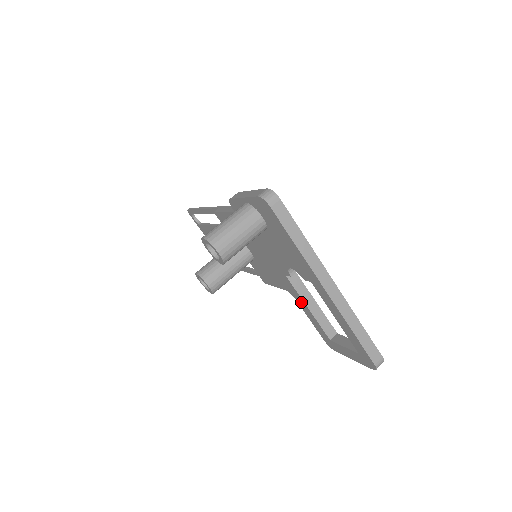
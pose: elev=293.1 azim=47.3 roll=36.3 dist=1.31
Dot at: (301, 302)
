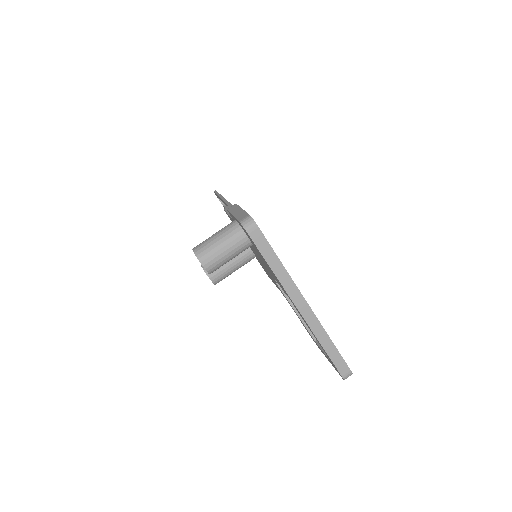
Dot at: (290, 305)
